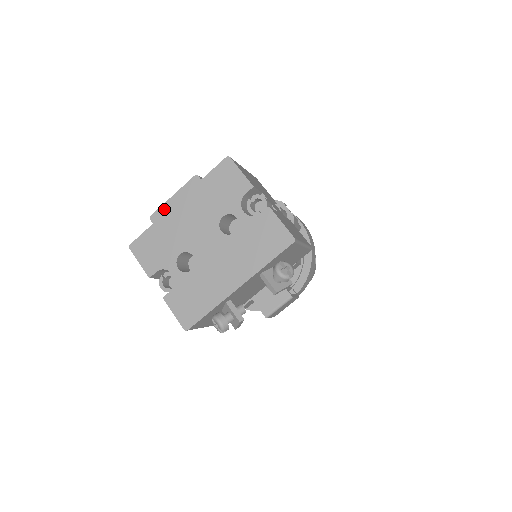
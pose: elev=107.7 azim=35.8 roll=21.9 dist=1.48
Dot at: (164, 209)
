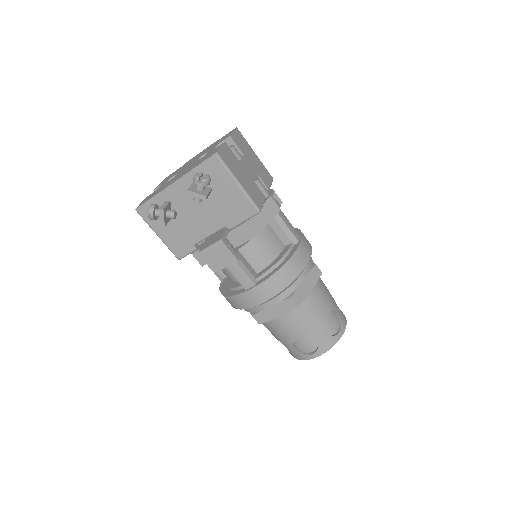
Dot at: occluded
